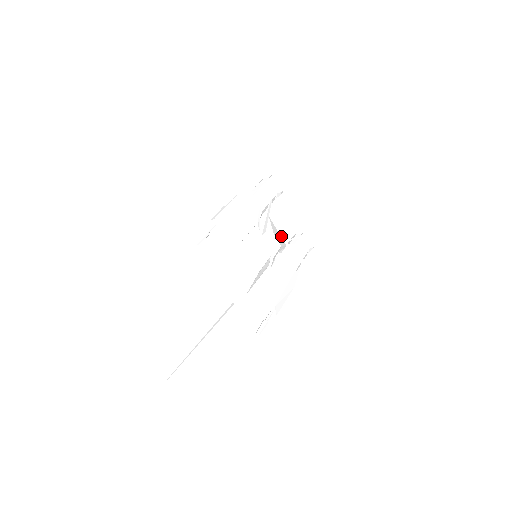
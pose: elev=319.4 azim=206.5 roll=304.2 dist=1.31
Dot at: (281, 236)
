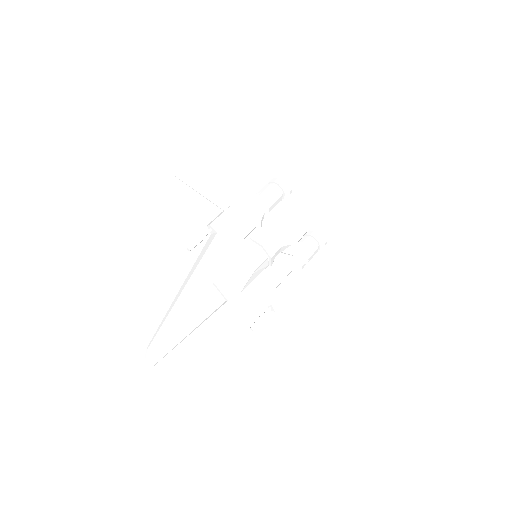
Dot at: (286, 235)
